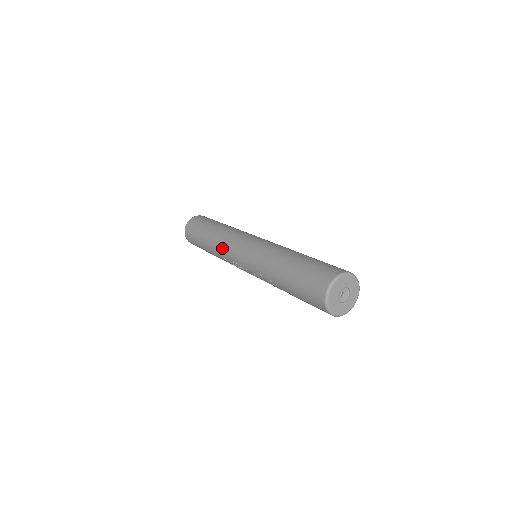
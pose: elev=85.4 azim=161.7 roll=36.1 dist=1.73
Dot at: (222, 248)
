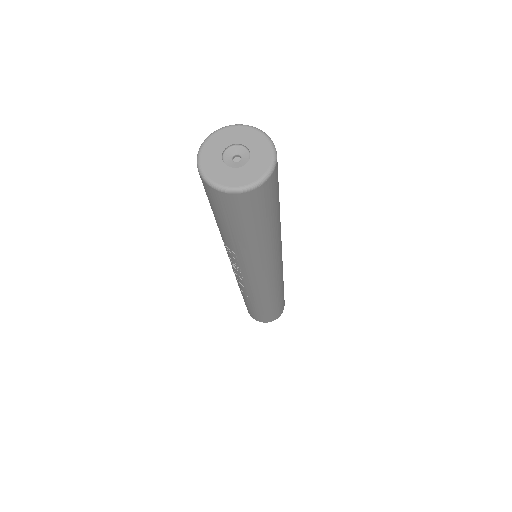
Dot at: occluded
